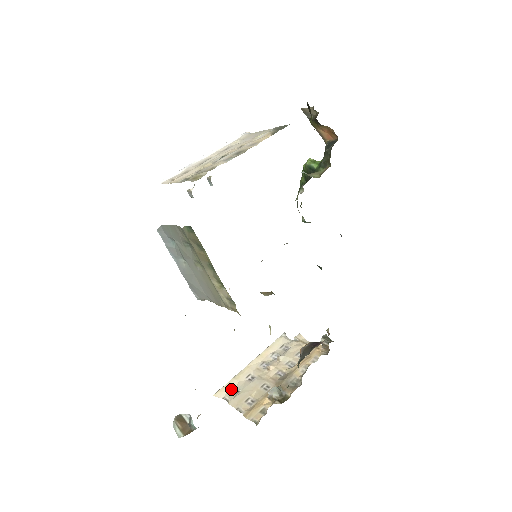
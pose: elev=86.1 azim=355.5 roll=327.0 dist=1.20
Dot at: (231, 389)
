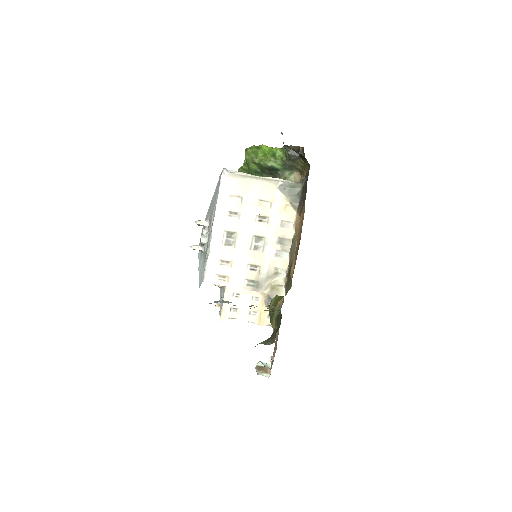
Dot at: (229, 310)
